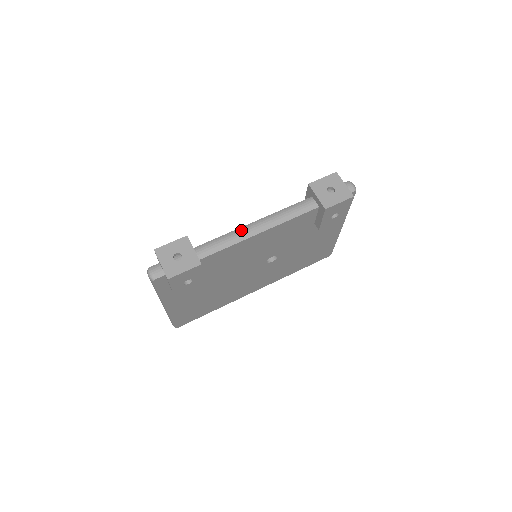
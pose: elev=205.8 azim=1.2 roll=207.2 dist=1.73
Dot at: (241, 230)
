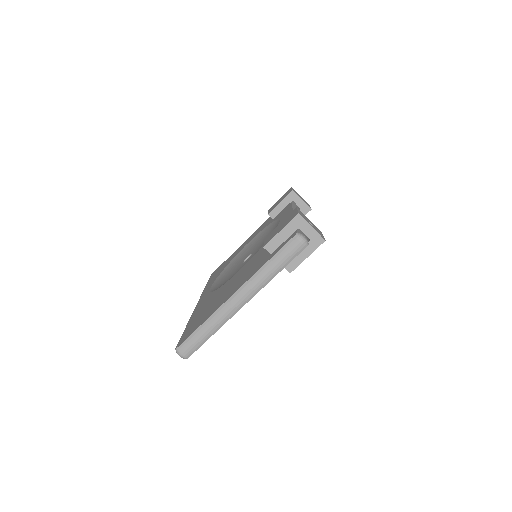
Dot at: occluded
